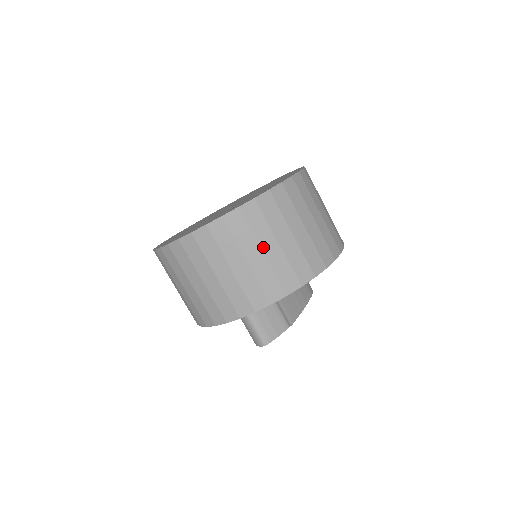
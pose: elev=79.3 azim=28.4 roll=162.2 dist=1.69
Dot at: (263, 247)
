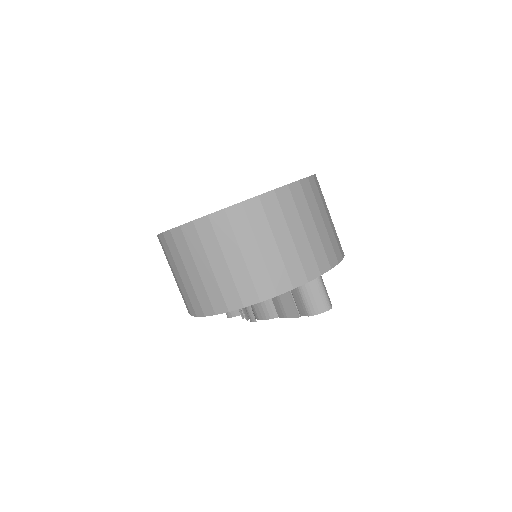
Dot at: (327, 213)
